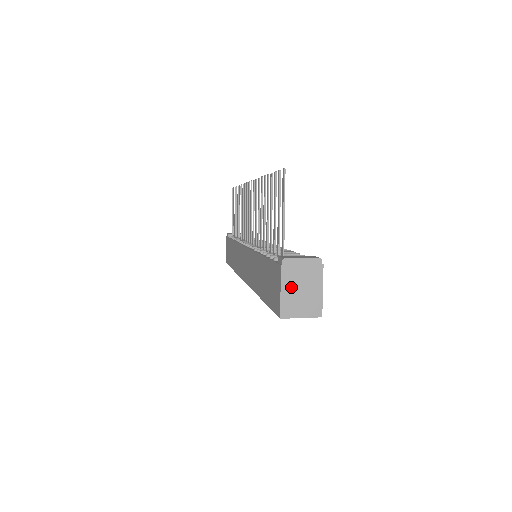
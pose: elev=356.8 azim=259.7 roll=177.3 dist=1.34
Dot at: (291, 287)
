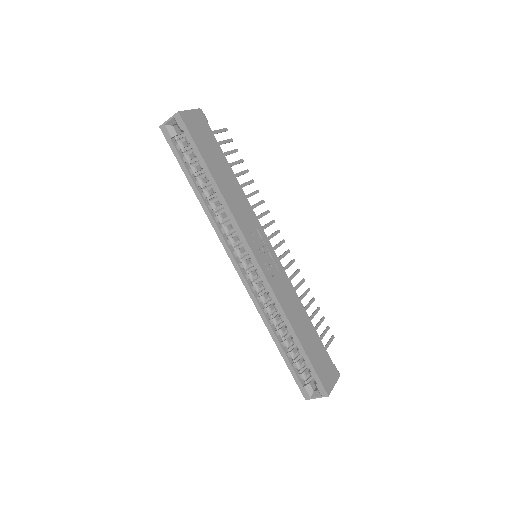
Dot at: occluded
